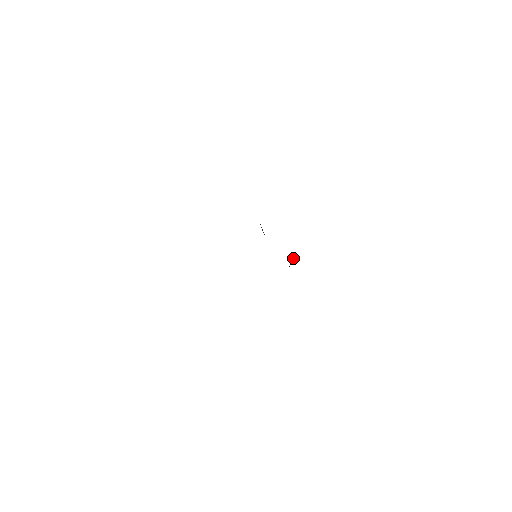
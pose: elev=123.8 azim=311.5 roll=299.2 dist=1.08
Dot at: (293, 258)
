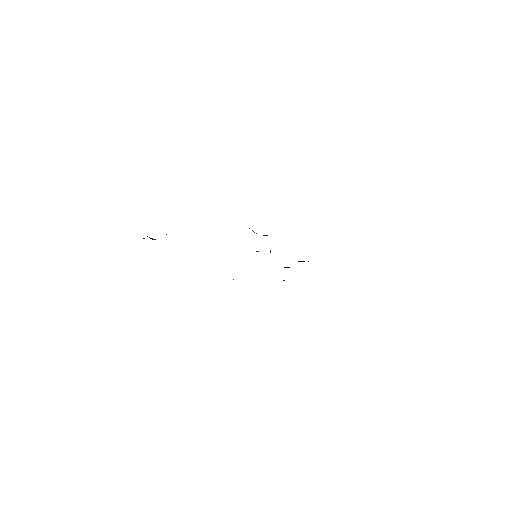
Dot at: (286, 267)
